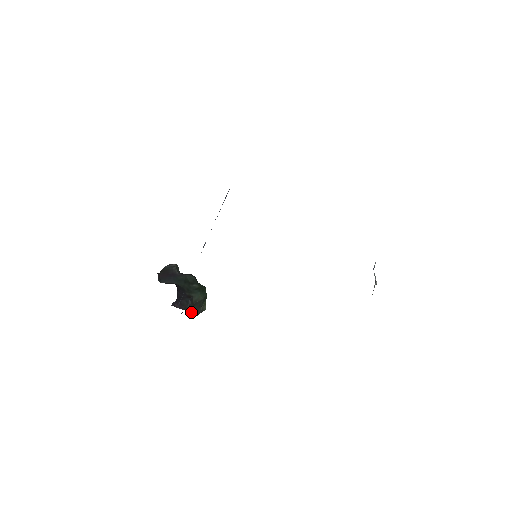
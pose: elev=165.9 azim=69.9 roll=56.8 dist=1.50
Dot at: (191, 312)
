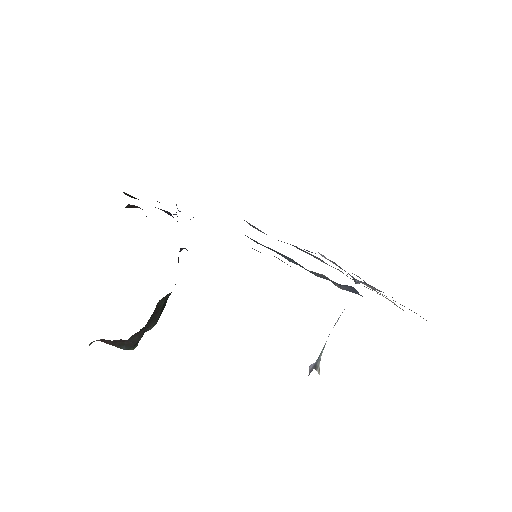
Dot at: (157, 310)
